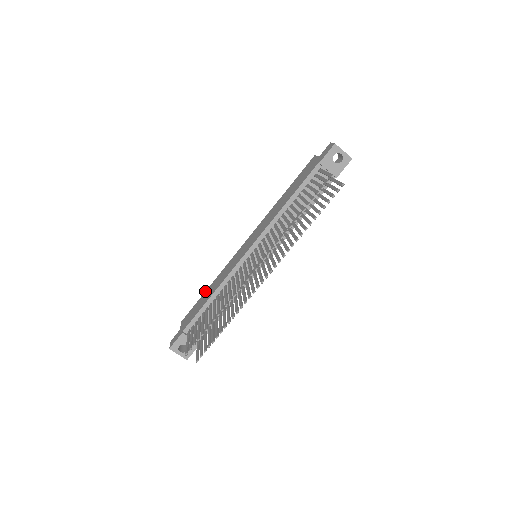
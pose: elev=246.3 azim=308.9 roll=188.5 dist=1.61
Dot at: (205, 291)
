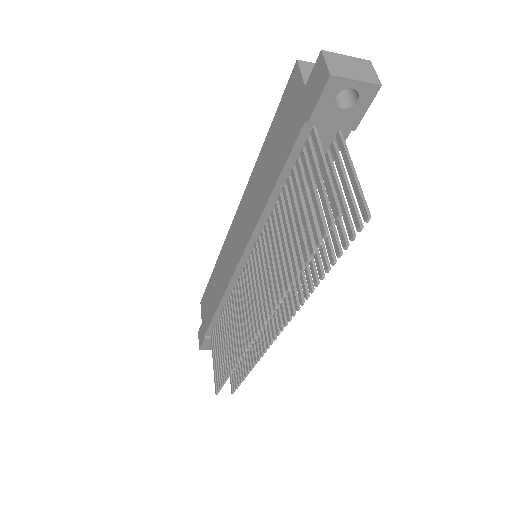
Dot at: occluded
